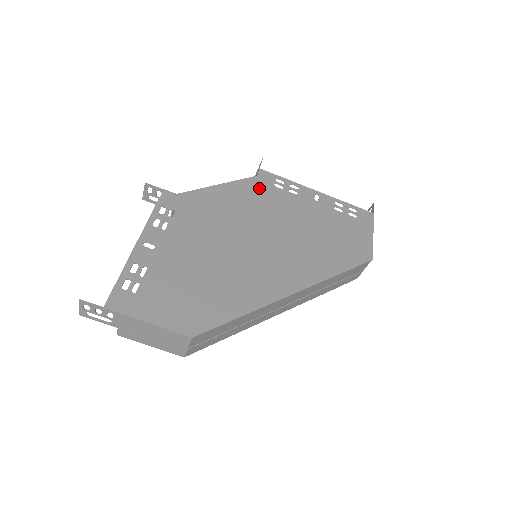
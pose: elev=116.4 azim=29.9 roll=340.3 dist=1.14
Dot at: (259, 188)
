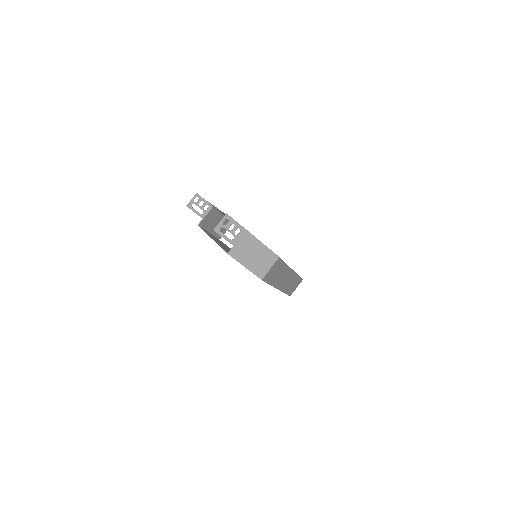
Dot at: occluded
